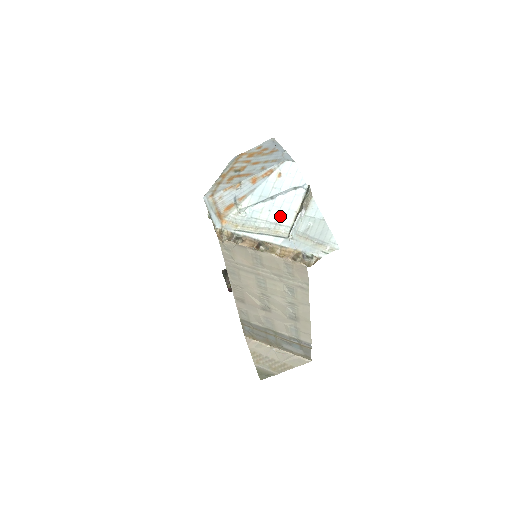
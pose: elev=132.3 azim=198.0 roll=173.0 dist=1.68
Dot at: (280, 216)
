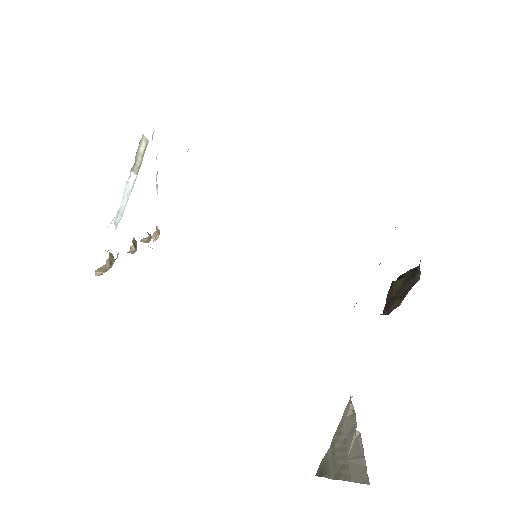
Dot at: occluded
